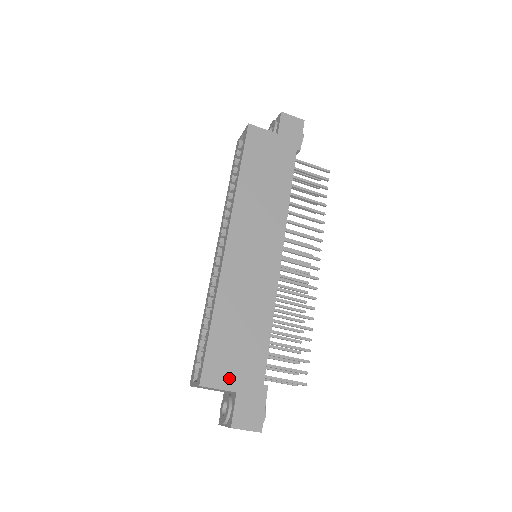
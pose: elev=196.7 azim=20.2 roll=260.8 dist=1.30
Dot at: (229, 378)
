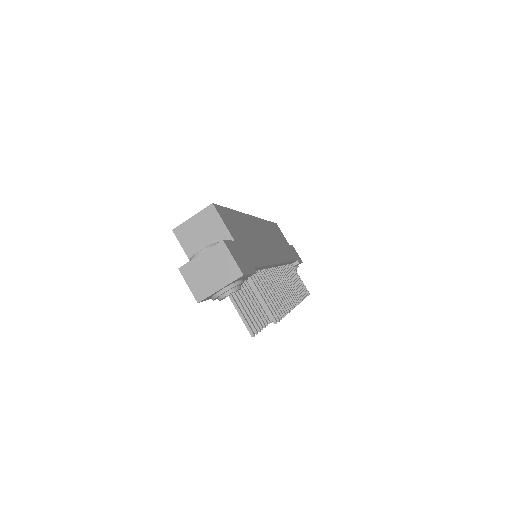
Dot at: (233, 231)
